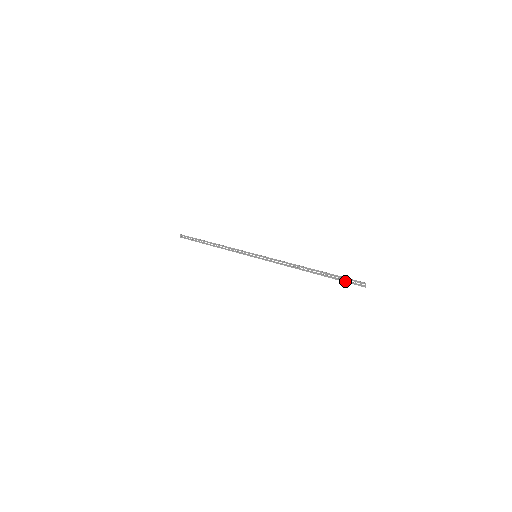
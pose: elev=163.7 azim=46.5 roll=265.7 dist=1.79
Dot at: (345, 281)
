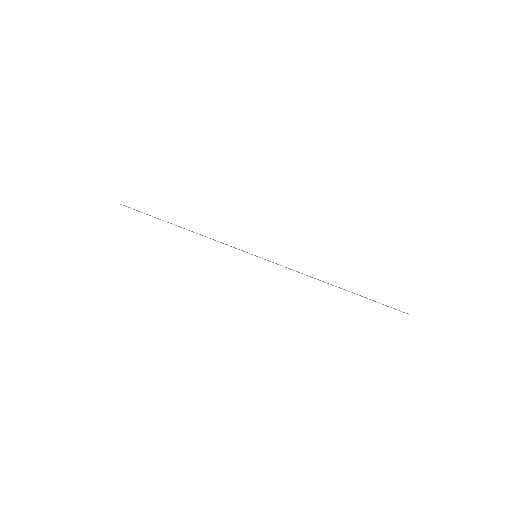
Dot at: occluded
